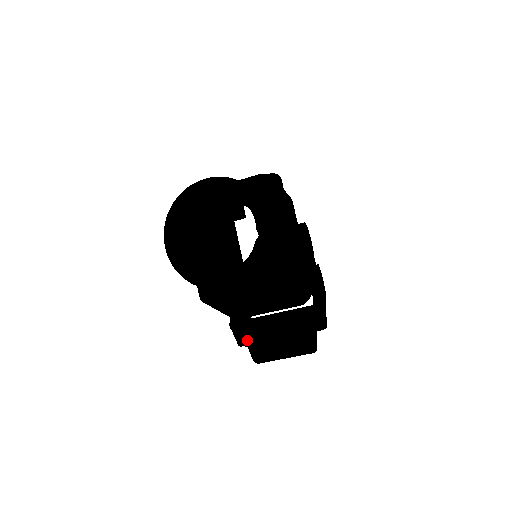
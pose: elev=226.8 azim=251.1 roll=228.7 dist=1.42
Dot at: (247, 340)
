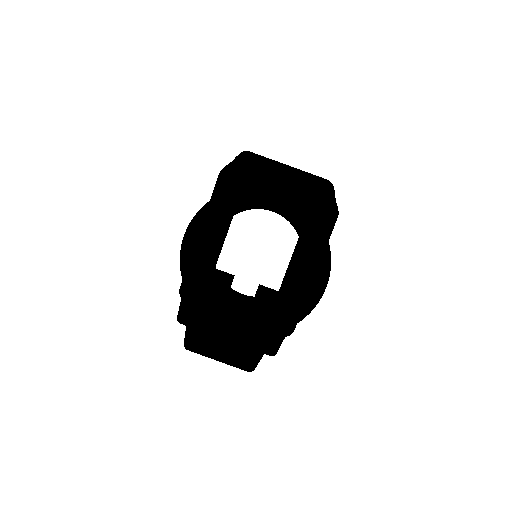
Dot at: (190, 322)
